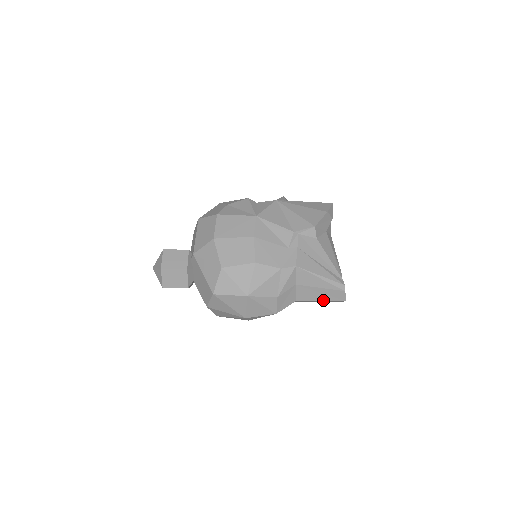
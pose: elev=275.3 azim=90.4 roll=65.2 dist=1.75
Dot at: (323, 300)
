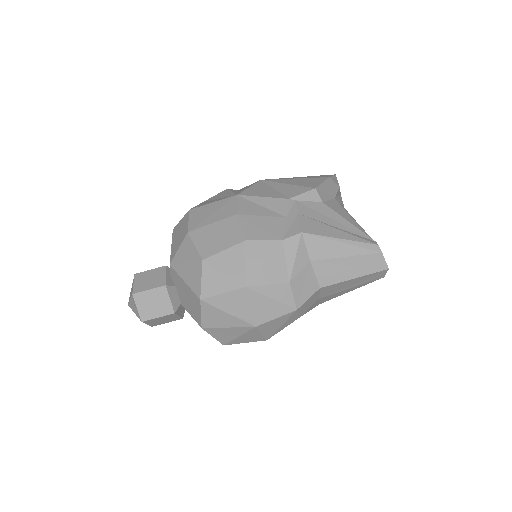
Dot at: (356, 276)
